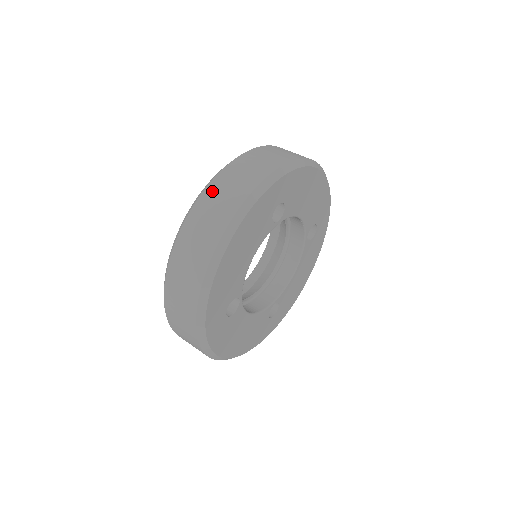
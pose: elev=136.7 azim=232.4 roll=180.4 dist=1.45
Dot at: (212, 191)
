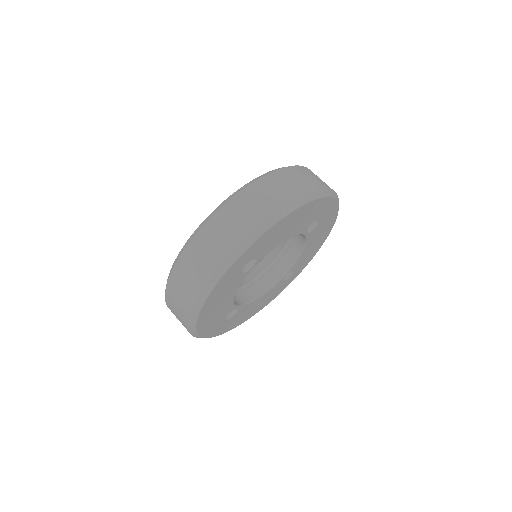
Dot at: (179, 271)
